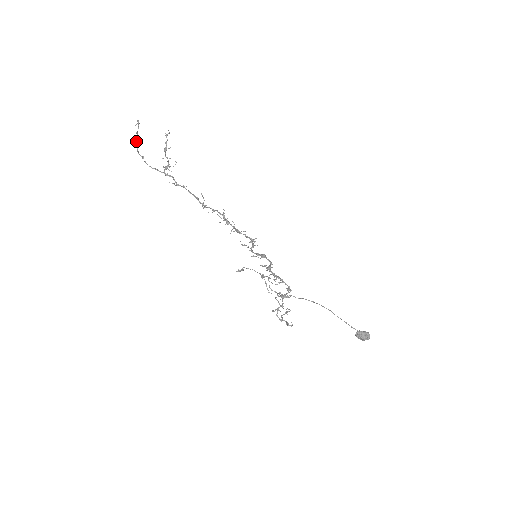
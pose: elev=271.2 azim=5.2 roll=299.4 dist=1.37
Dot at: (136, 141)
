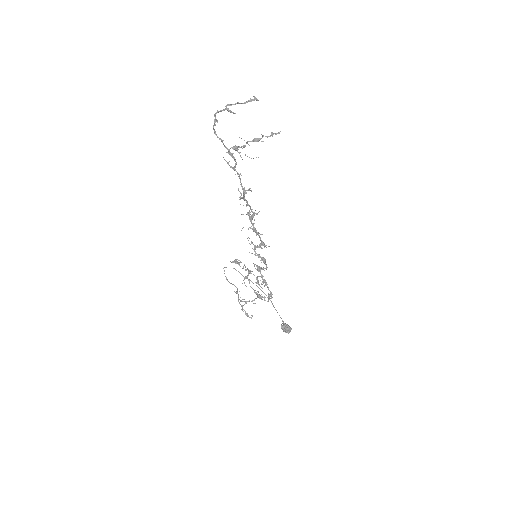
Dot at: (227, 105)
